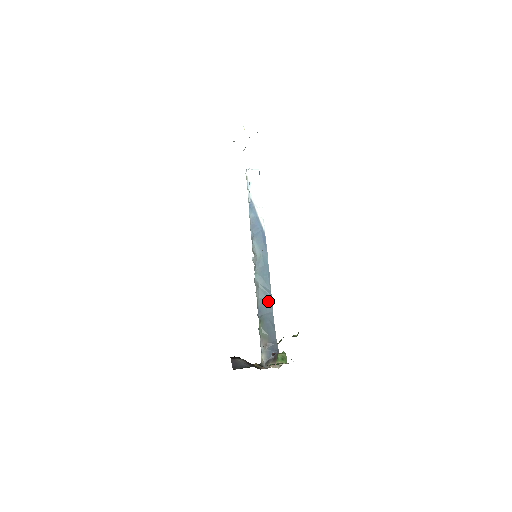
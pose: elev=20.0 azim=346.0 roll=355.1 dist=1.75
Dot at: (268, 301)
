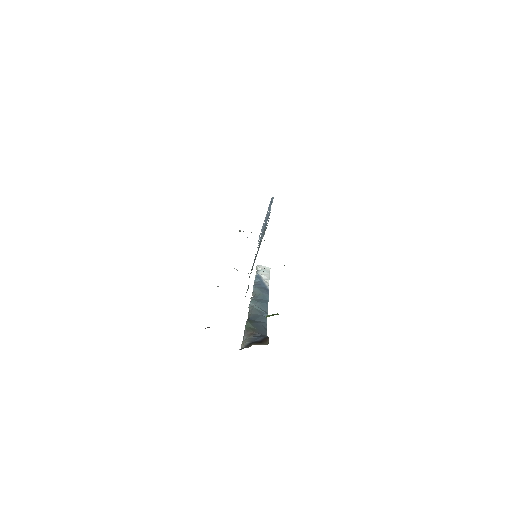
Dot at: (262, 316)
